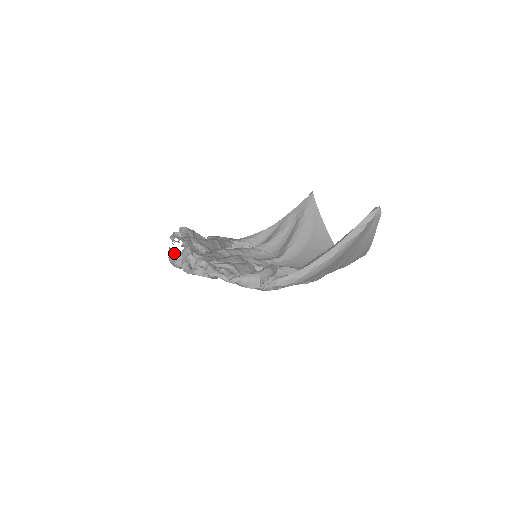
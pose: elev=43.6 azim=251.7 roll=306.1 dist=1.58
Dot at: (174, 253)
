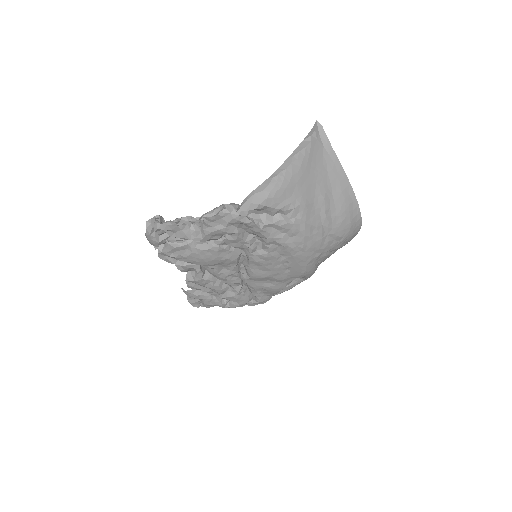
Dot at: occluded
